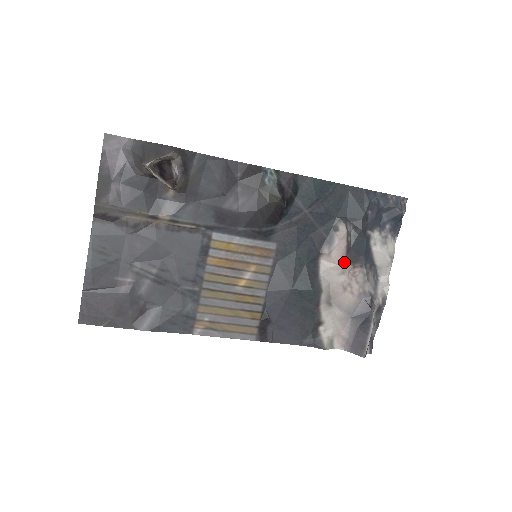
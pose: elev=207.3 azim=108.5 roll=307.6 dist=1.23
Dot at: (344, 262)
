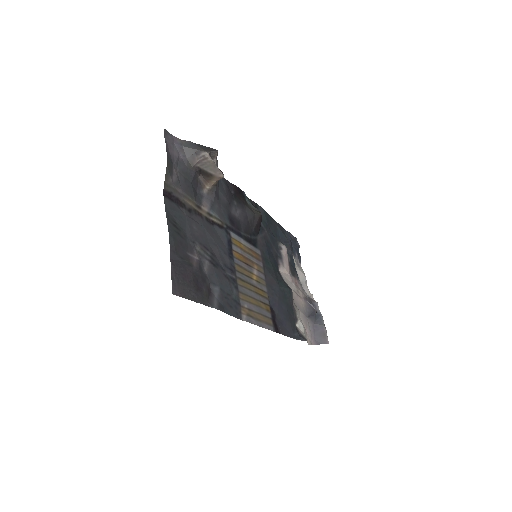
Dot at: (290, 274)
